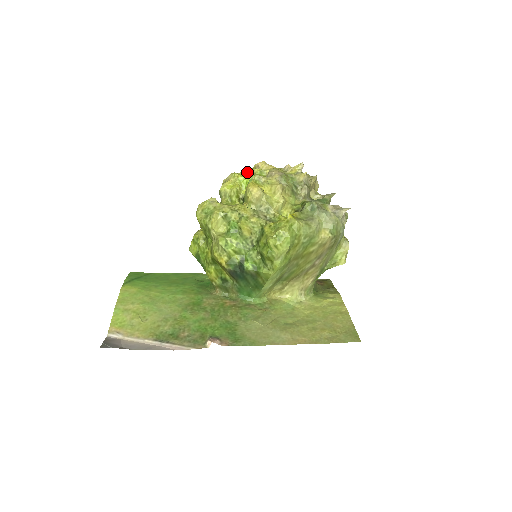
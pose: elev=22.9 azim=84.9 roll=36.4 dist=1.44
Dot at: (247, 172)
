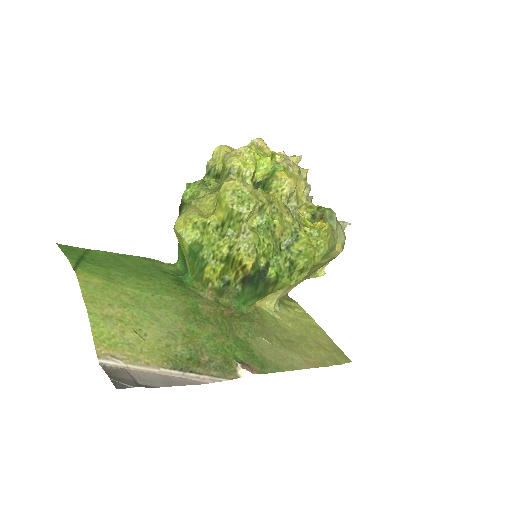
Dot at: (259, 150)
